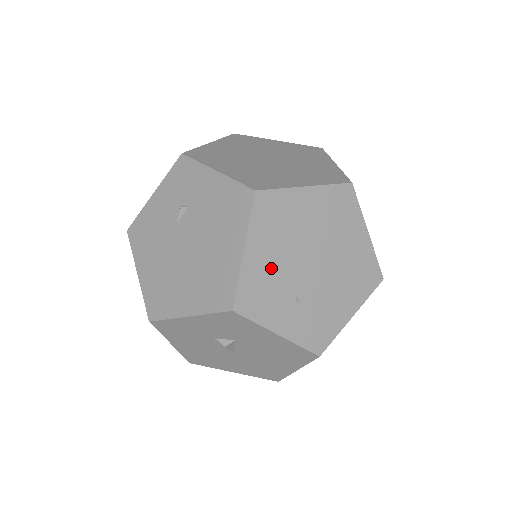
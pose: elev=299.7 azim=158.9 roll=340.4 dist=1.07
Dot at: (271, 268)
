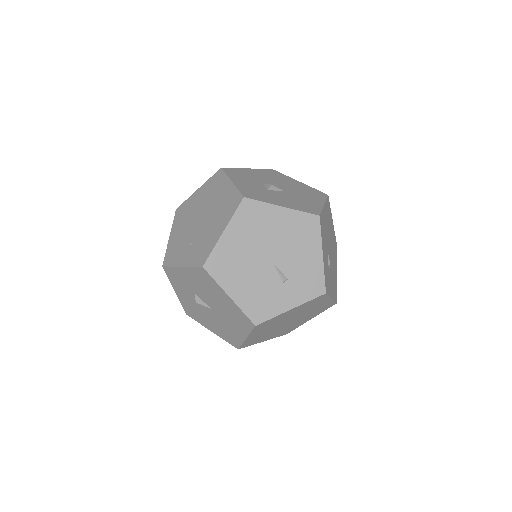
Dot at: (180, 236)
